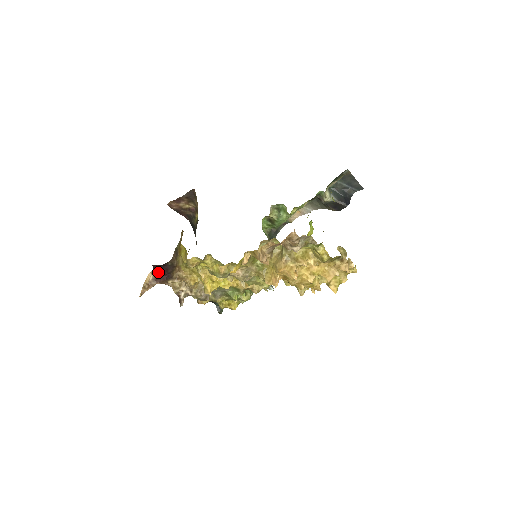
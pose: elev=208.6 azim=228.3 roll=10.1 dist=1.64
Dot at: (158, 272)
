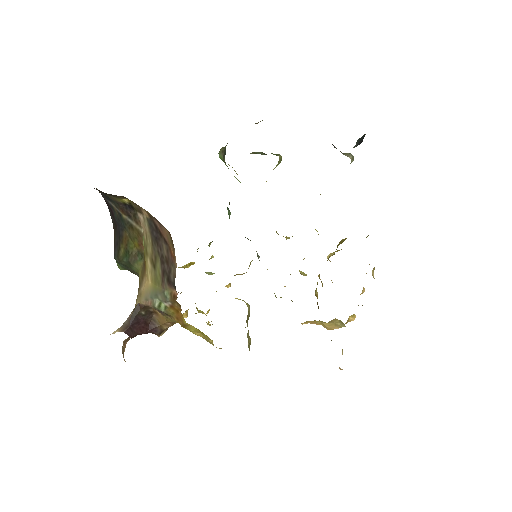
Dot at: occluded
